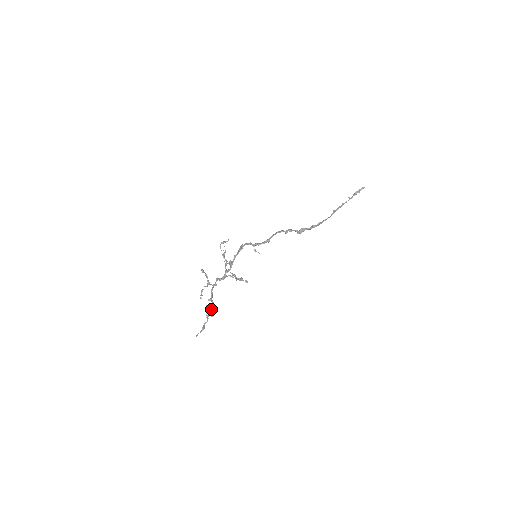
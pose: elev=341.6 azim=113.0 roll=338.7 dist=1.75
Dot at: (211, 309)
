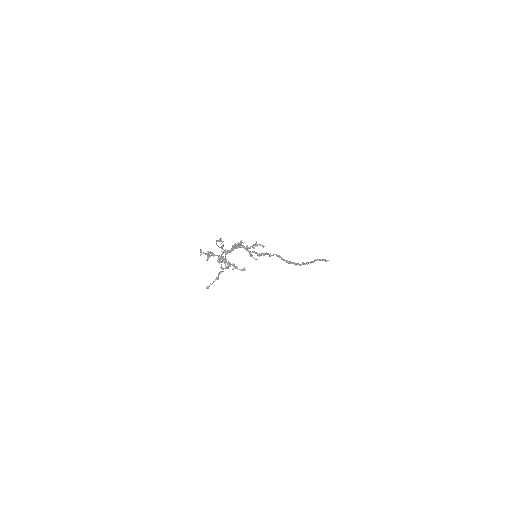
Dot at: (225, 263)
